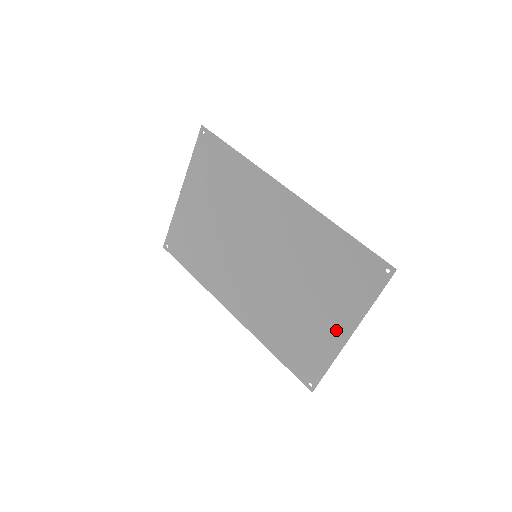
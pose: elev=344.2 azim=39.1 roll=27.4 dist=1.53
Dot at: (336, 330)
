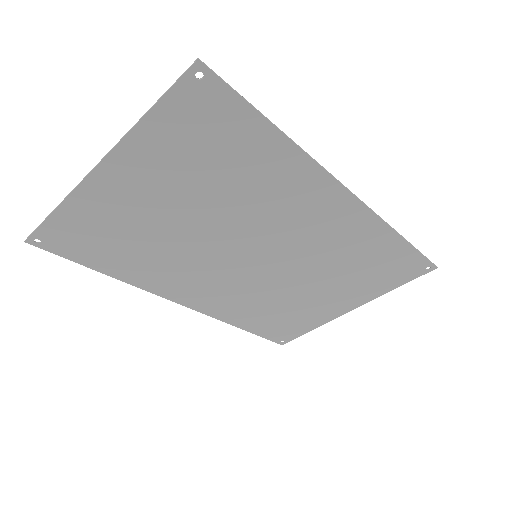
Dot at: (339, 308)
